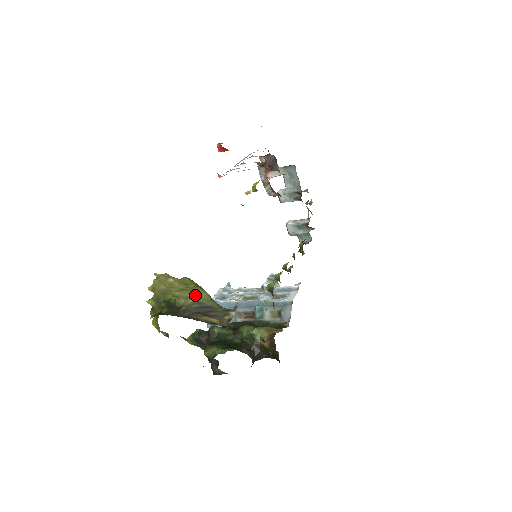
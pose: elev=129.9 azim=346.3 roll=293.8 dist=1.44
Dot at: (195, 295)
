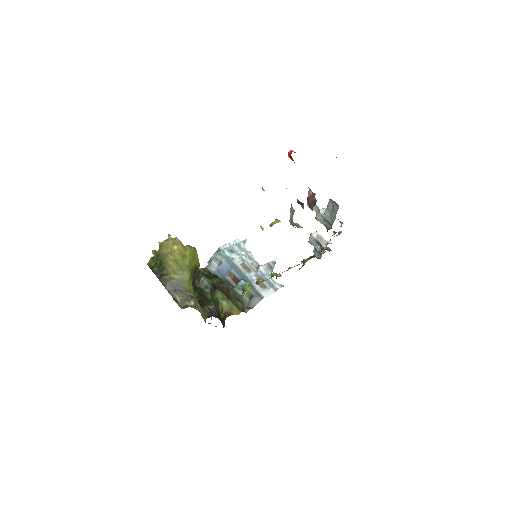
Dot at: (180, 273)
